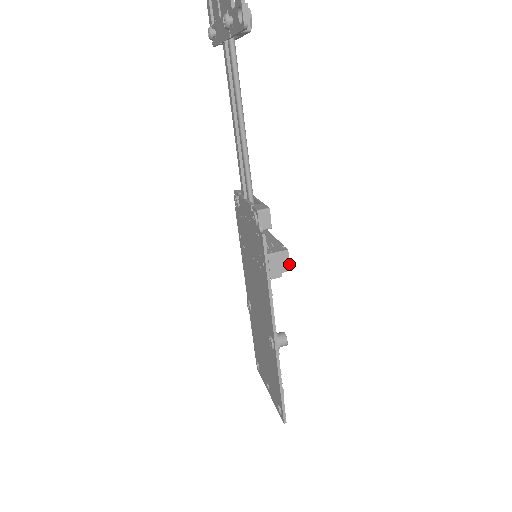
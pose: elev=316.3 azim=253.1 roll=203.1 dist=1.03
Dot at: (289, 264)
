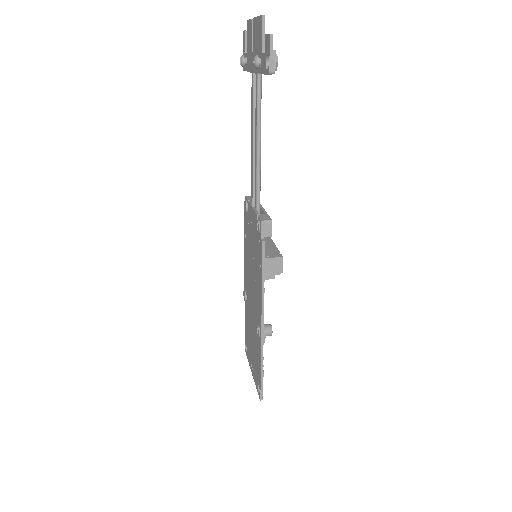
Dot at: (282, 269)
